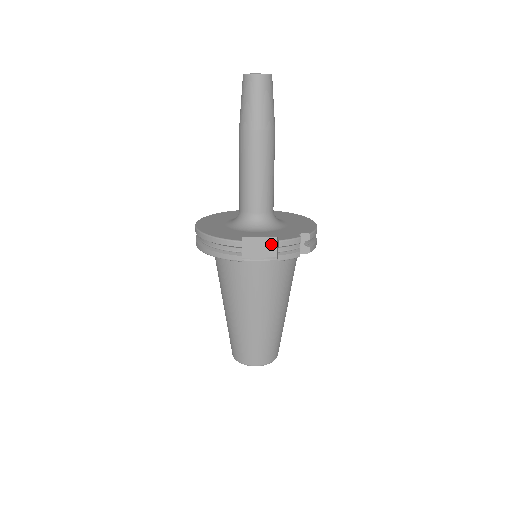
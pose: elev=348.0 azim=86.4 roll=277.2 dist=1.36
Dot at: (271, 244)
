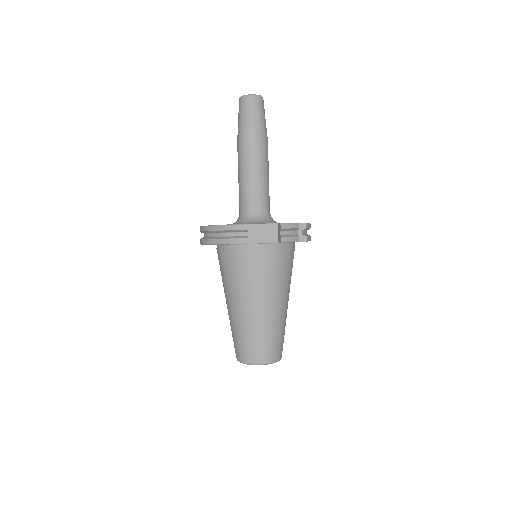
Dot at: (273, 230)
